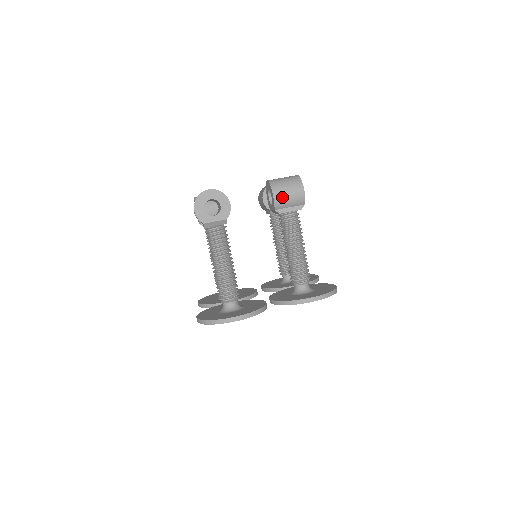
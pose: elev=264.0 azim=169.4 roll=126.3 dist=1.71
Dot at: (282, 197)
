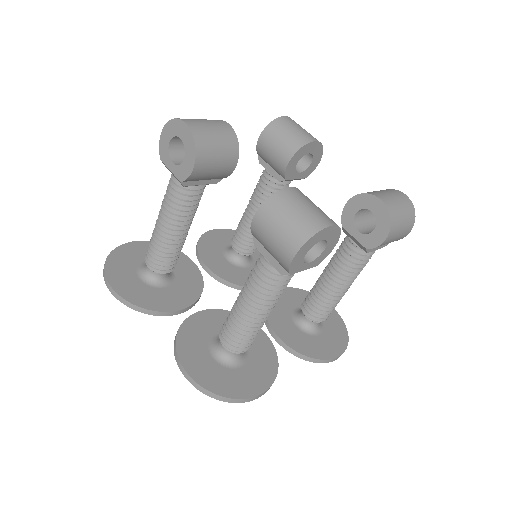
Dot at: (263, 230)
